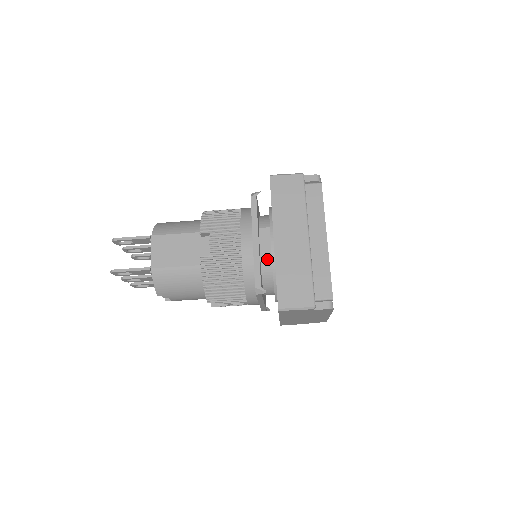
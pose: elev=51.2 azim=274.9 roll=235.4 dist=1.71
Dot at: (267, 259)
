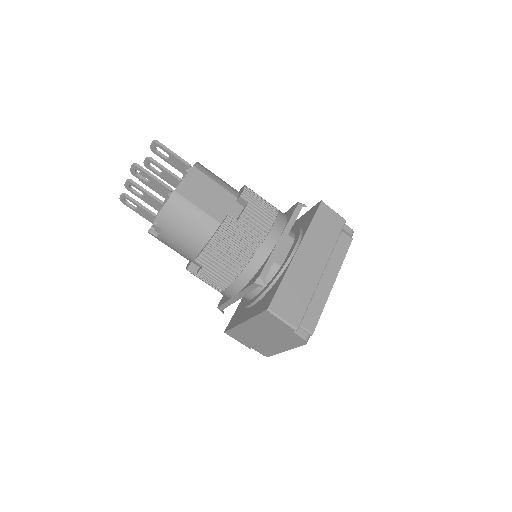
Dot at: (278, 262)
